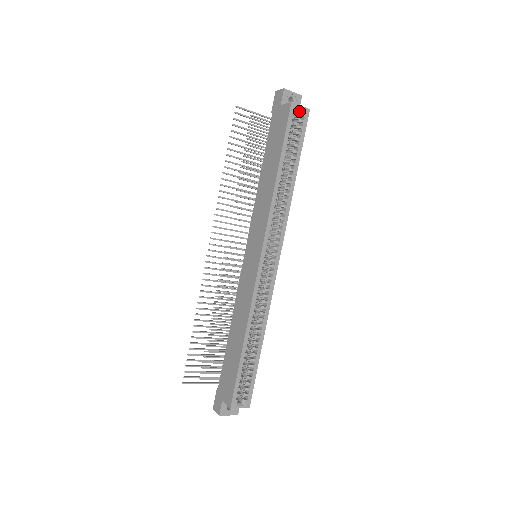
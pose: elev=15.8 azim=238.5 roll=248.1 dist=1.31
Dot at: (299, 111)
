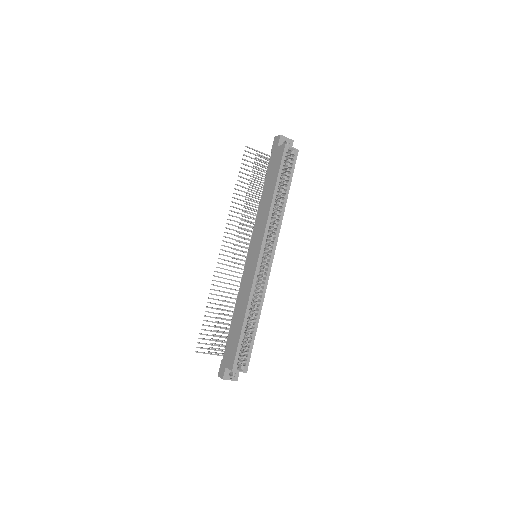
Dot at: (291, 151)
